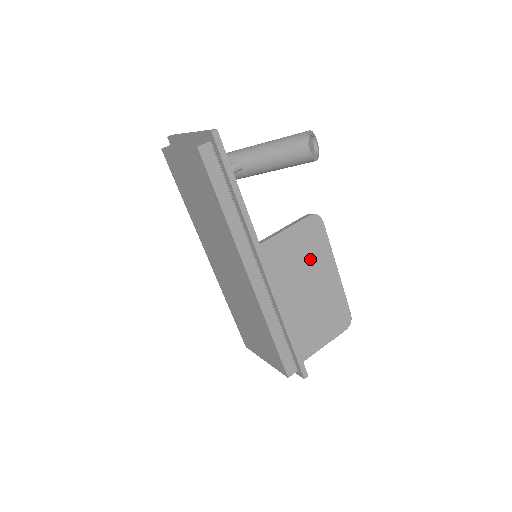
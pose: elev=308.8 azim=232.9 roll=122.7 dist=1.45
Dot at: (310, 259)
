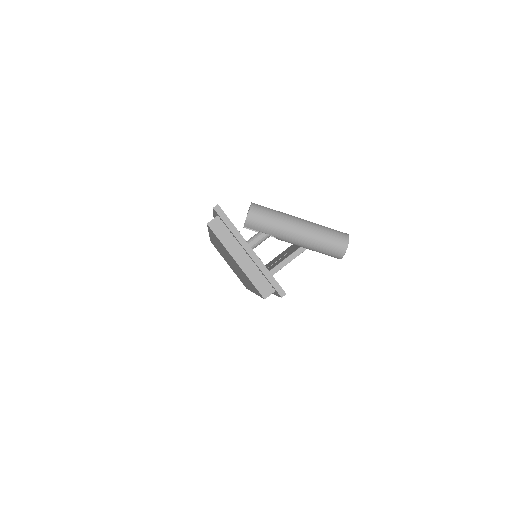
Dot at: occluded
